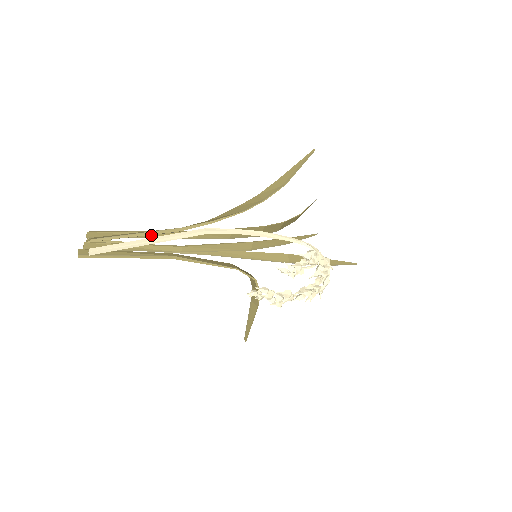
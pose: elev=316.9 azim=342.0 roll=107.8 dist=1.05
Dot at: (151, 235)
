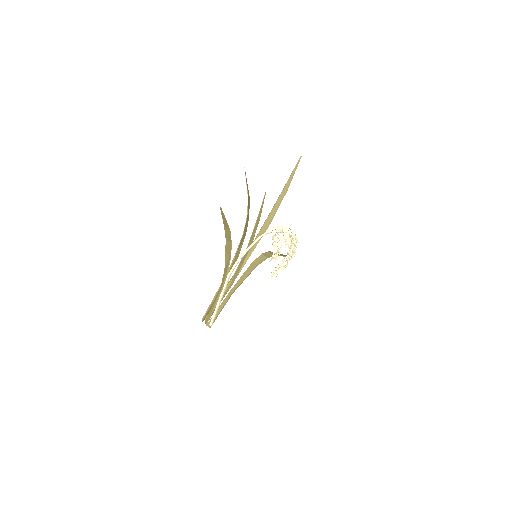
Dot at: occluded
